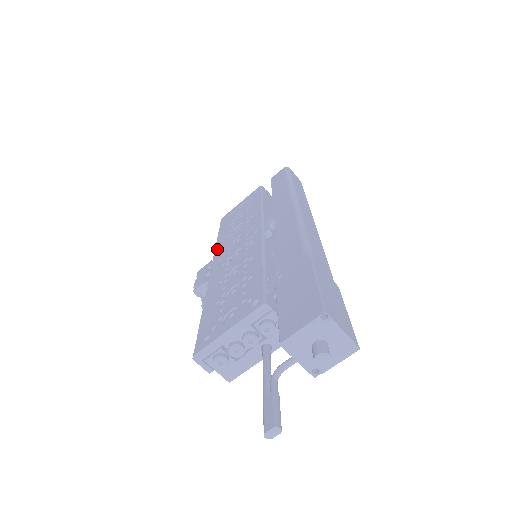
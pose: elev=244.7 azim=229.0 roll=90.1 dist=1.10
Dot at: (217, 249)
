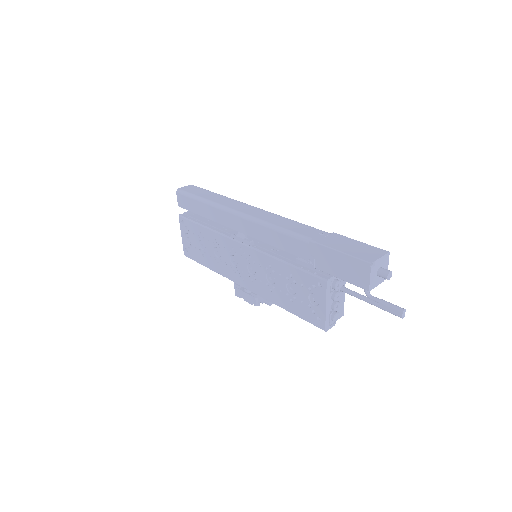
Dot at: (226, 275)
